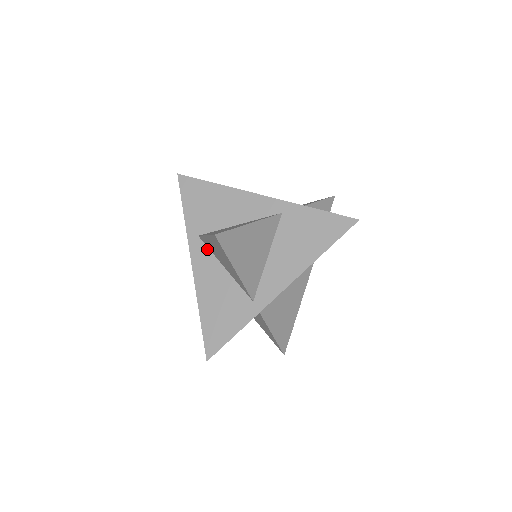
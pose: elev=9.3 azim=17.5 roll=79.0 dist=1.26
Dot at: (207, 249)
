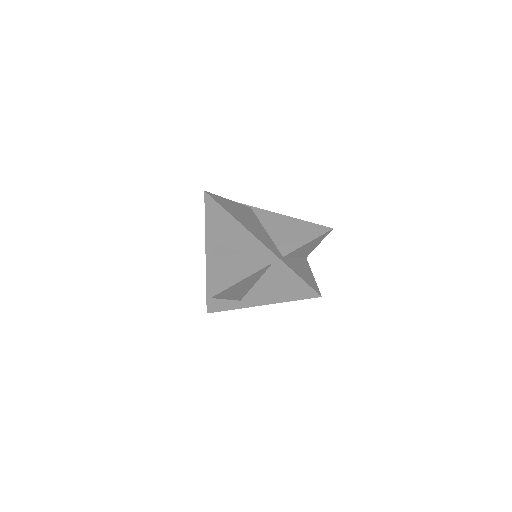
Dot at: occluded
